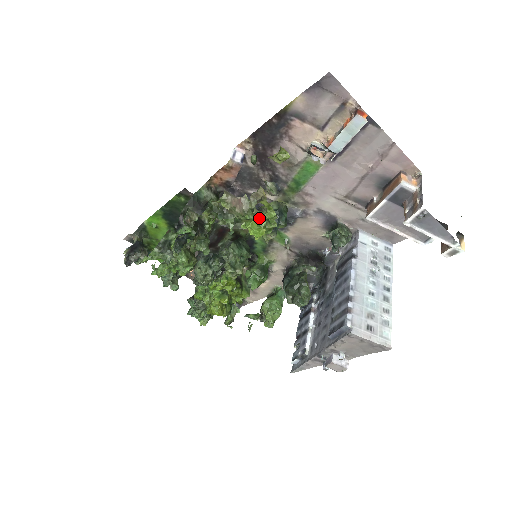
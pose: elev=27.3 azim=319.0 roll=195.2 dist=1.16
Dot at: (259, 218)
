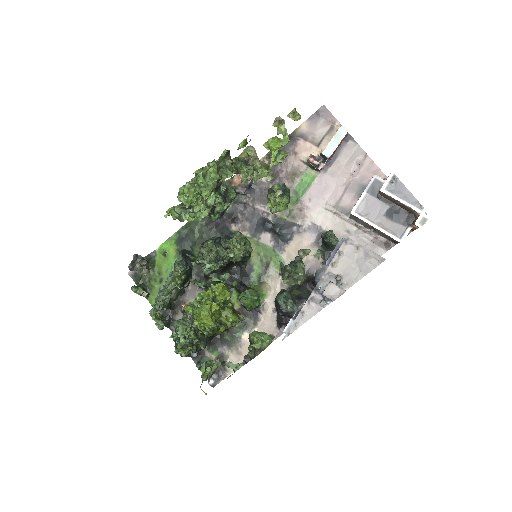
Dot at: (278, 138)
